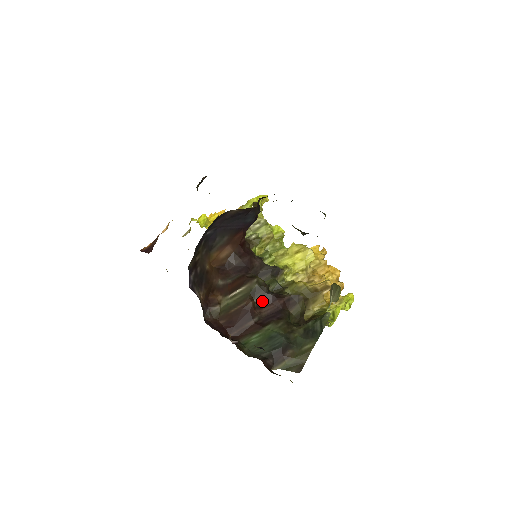
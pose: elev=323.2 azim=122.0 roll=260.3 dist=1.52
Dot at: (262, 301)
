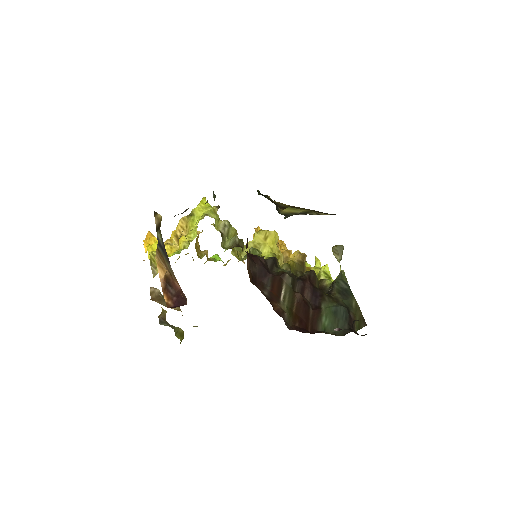
Dot at: (300, 290)
